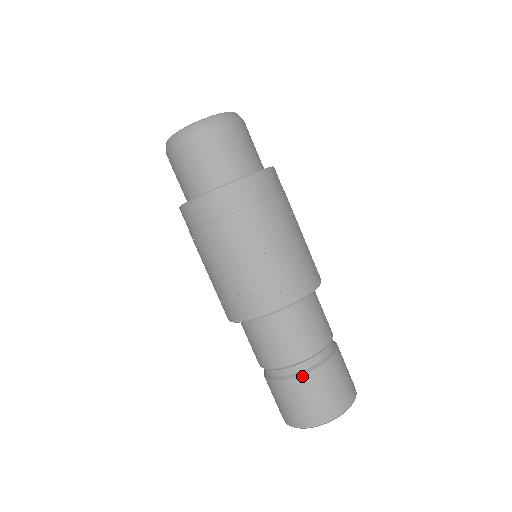
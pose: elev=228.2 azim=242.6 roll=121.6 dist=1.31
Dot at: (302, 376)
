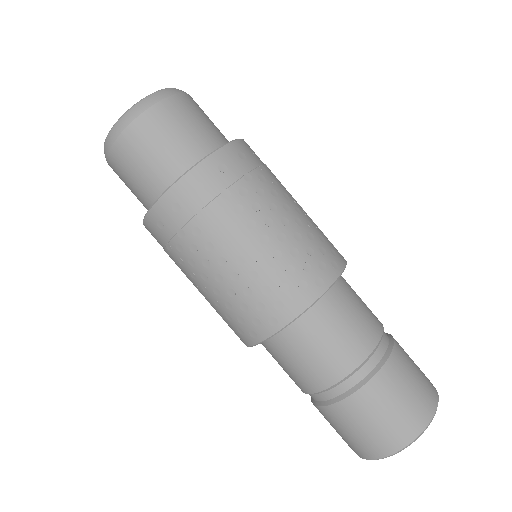
Dot at: (379, 373)
